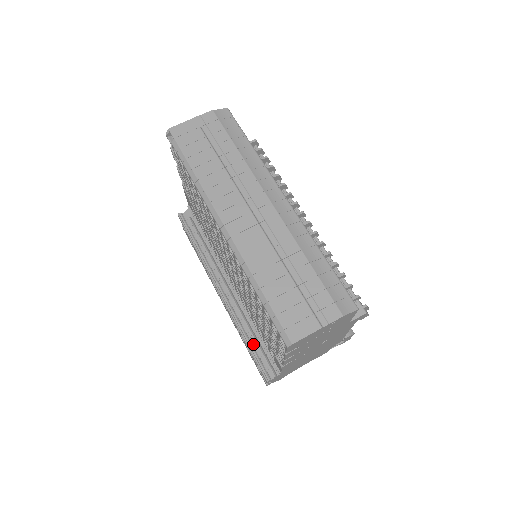
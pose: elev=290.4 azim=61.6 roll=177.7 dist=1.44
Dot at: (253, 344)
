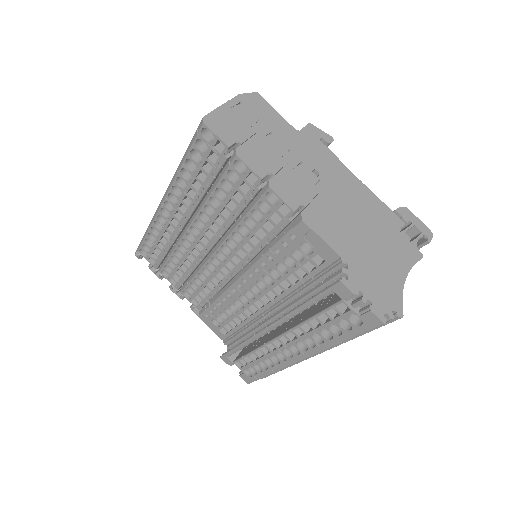
Dot at: occluded
